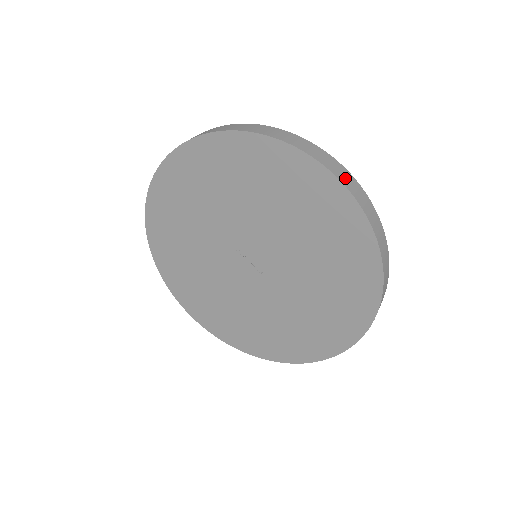
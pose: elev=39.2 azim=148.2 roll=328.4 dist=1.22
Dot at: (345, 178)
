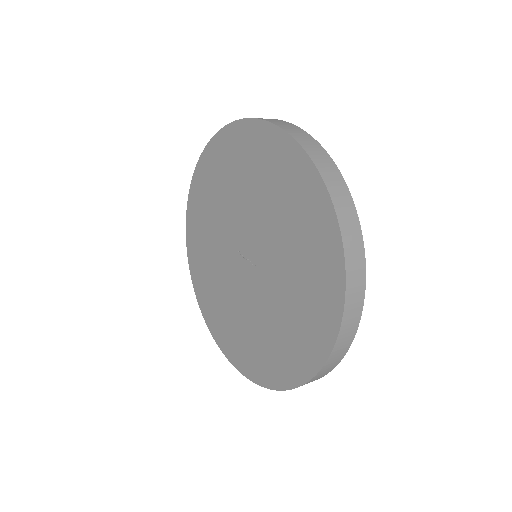
Dot at: (286, 126)
